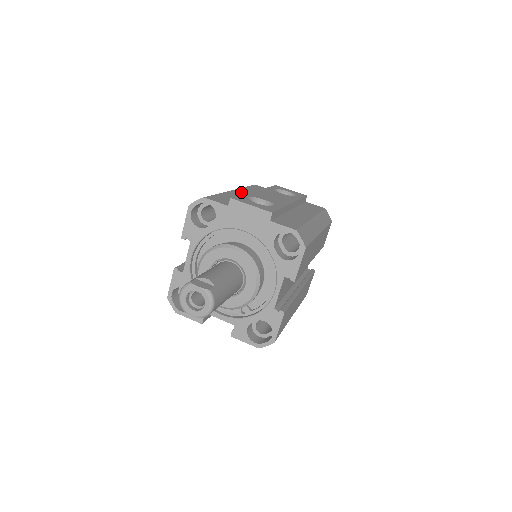
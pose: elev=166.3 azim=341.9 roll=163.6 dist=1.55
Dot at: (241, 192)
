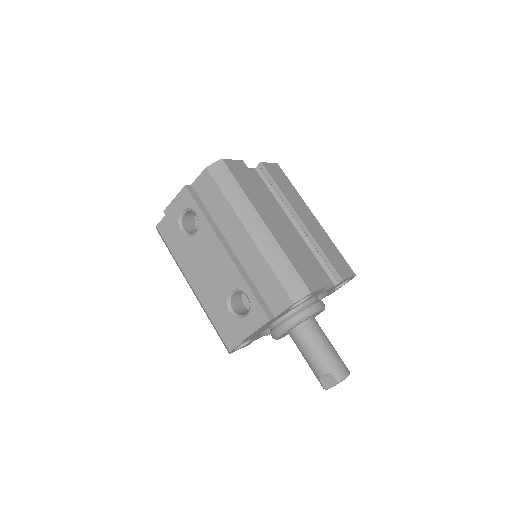
Dot at: (195, 280)
